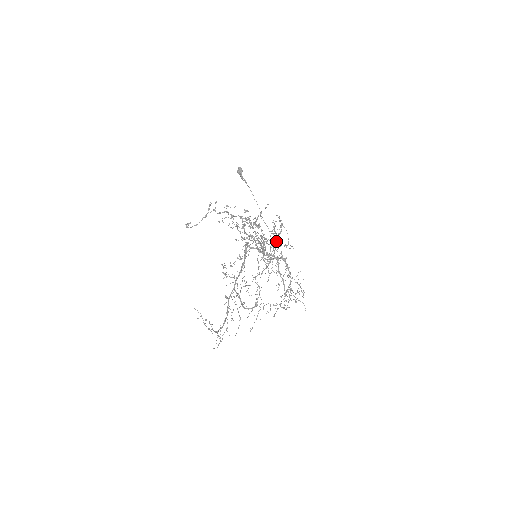
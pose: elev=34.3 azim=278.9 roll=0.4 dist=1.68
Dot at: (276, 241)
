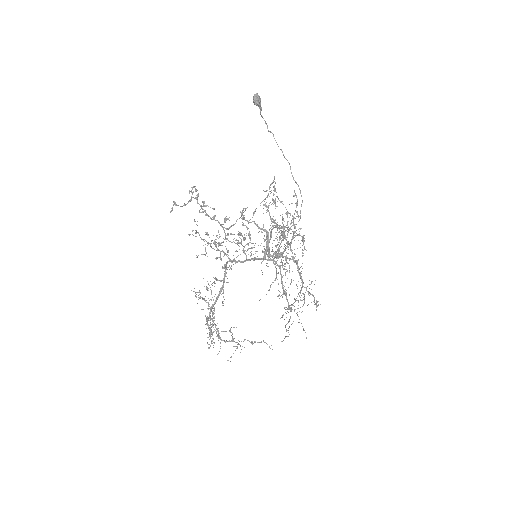
Dot at: (278, 247)
